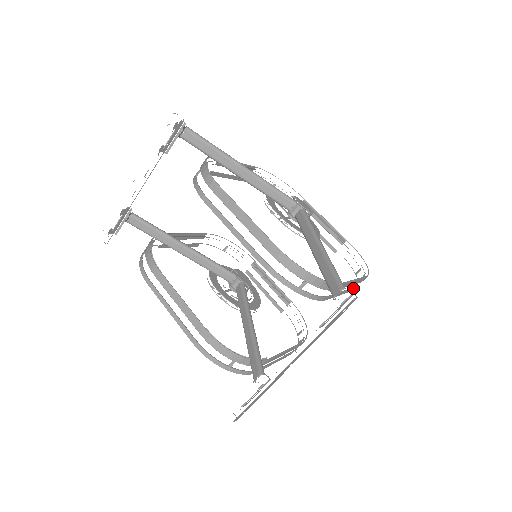
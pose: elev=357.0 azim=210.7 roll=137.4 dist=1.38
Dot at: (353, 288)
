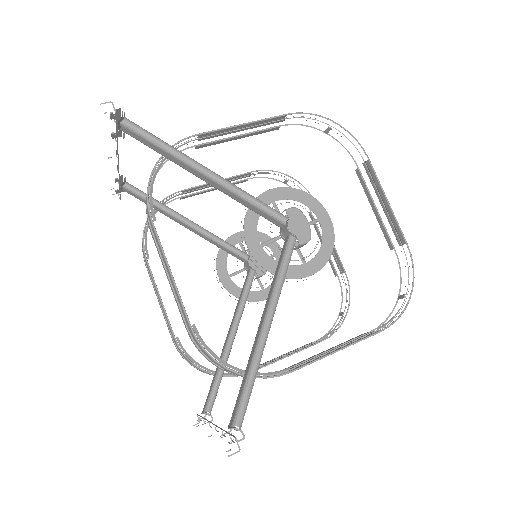
Dot at: occluded
